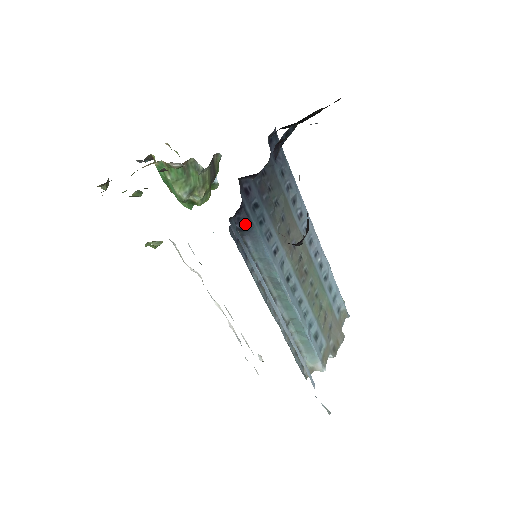
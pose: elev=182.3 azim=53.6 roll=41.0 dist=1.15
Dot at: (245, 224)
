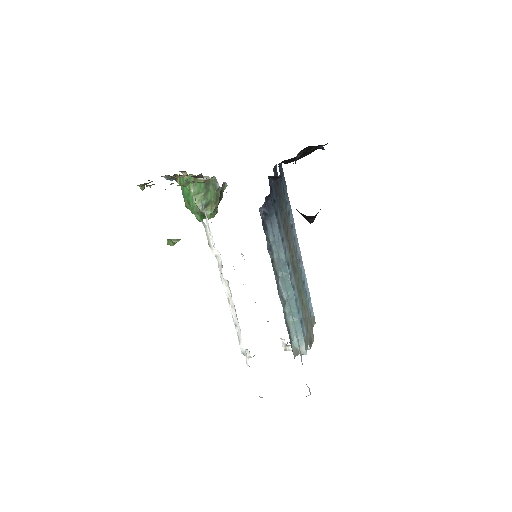
Dot at: (269, 209)
